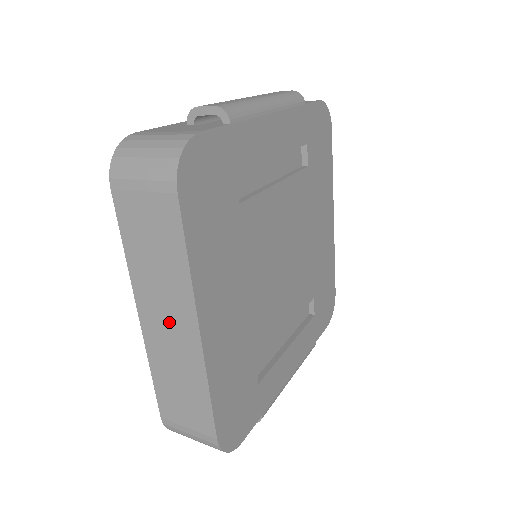
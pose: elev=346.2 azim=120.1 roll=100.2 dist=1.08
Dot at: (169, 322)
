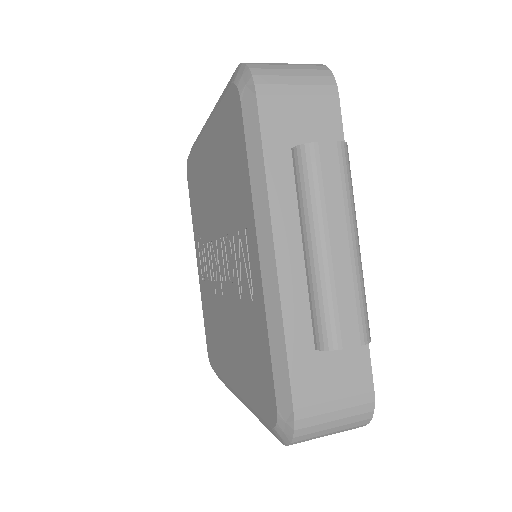
Dot at: occluded
